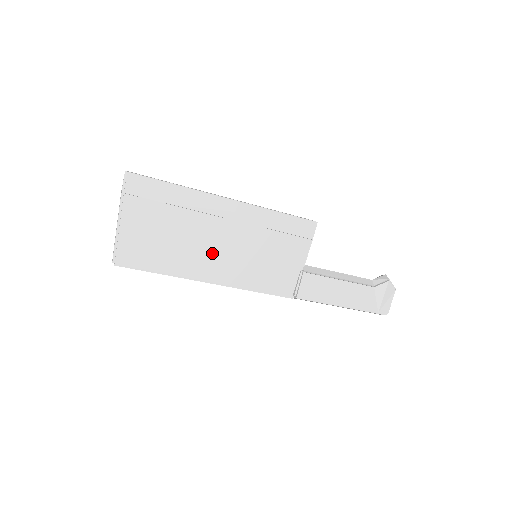
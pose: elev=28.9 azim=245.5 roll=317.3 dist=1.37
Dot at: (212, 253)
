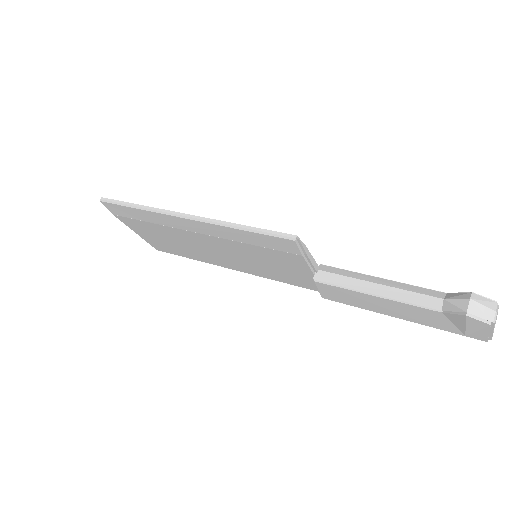
Dot at: (211, 253)
